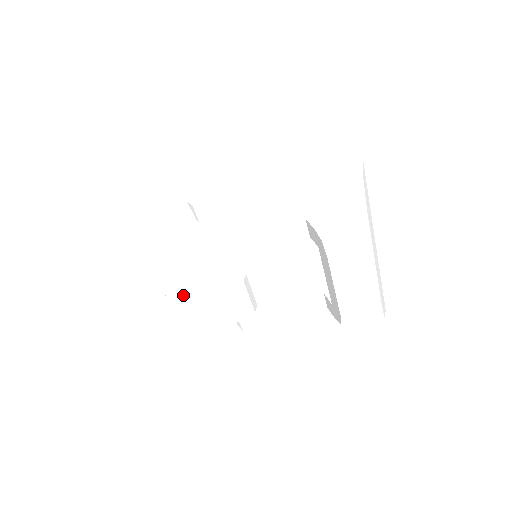
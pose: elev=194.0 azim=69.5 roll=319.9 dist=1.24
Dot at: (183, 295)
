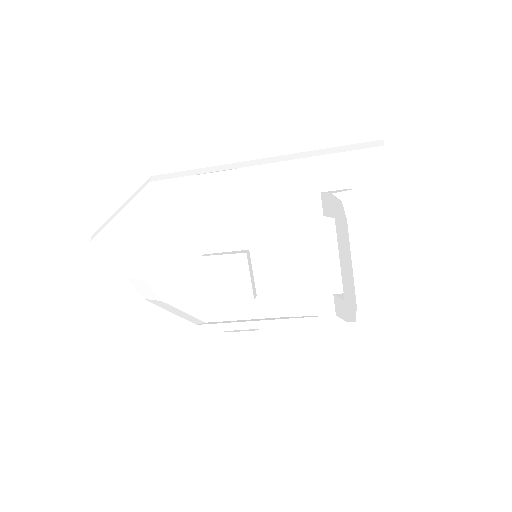
Dot at: (169, 282)
